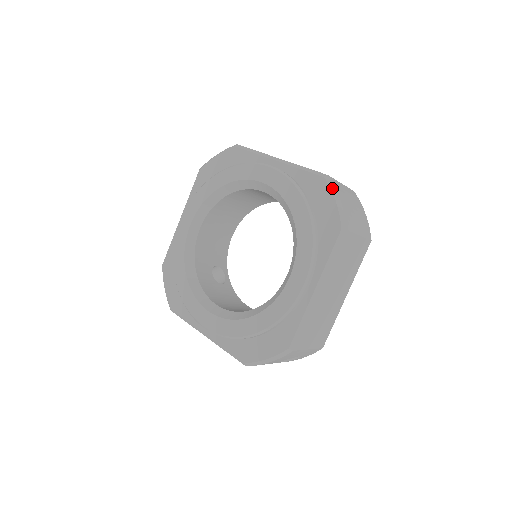
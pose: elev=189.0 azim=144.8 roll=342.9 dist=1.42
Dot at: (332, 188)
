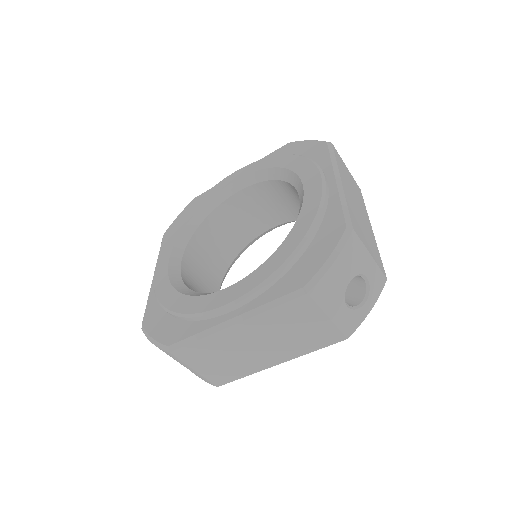
Dot at: (300, 141)
